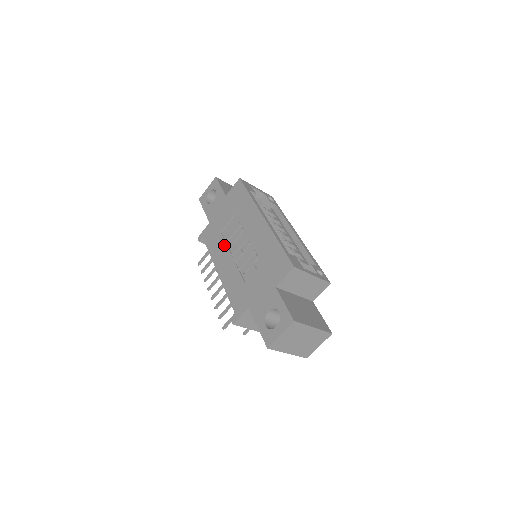
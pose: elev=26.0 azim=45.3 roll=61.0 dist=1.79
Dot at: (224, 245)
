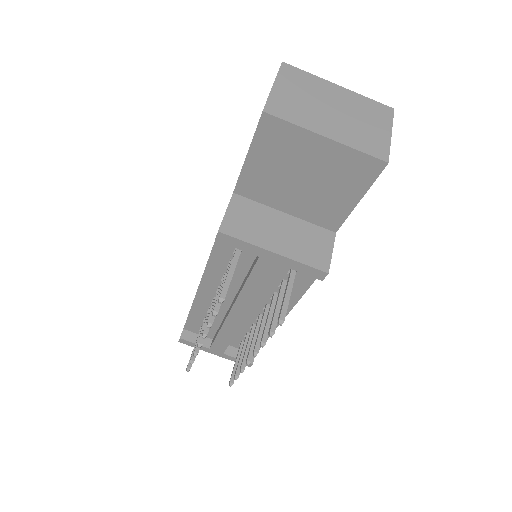
Dot at: occluded
